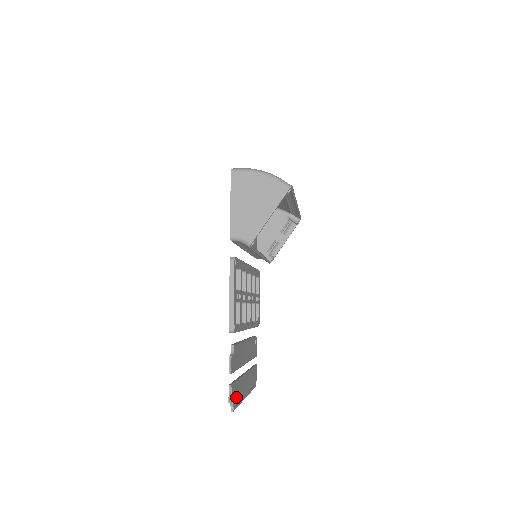
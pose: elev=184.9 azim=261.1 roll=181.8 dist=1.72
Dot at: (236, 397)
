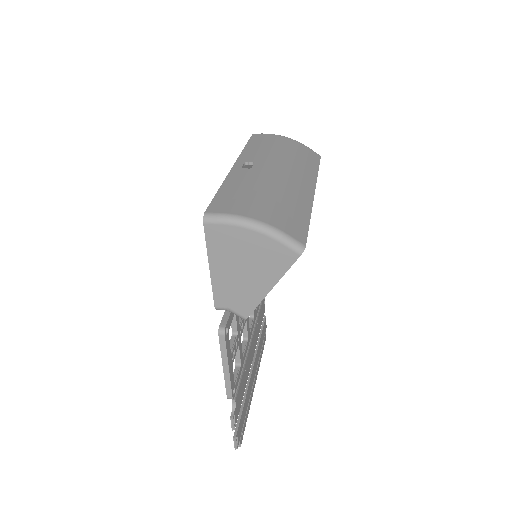
Dot at: (243, 423)
